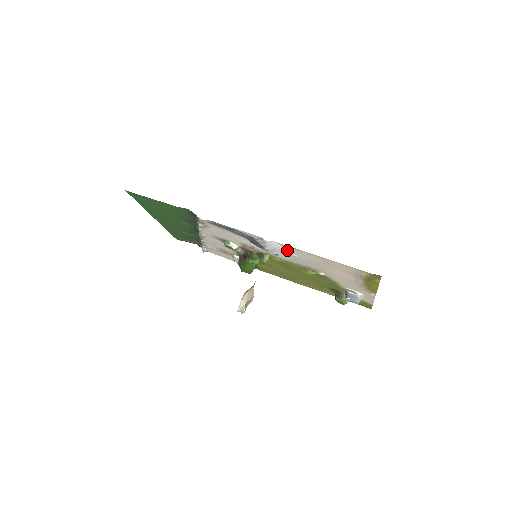
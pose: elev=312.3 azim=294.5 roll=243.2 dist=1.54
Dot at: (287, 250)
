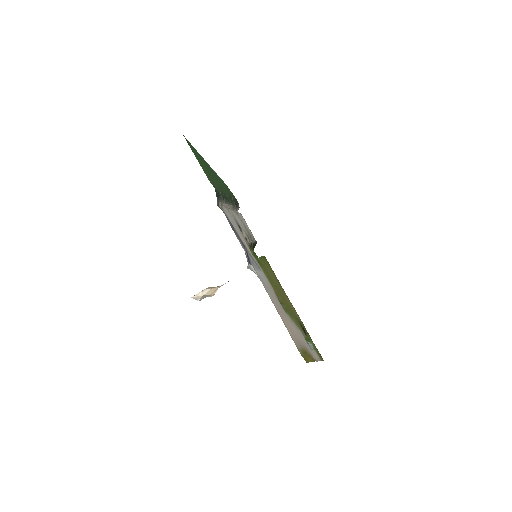
Dot at: occluded
